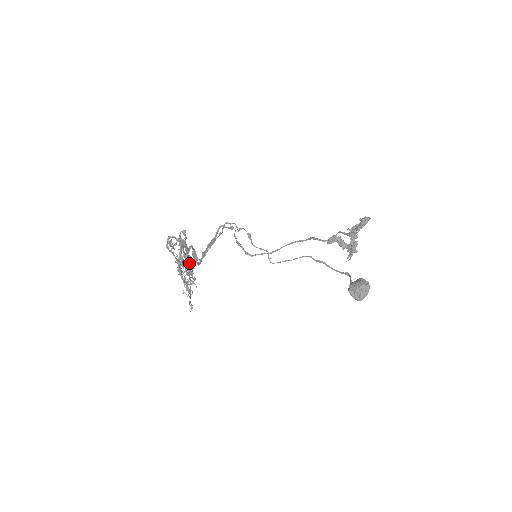
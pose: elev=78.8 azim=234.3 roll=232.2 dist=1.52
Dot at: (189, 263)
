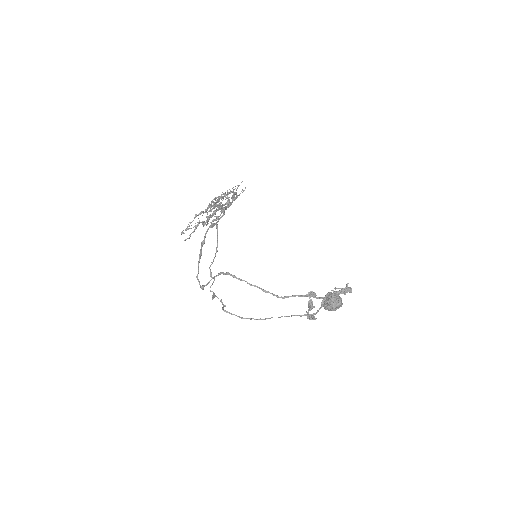
Dot at: (233, 200)
